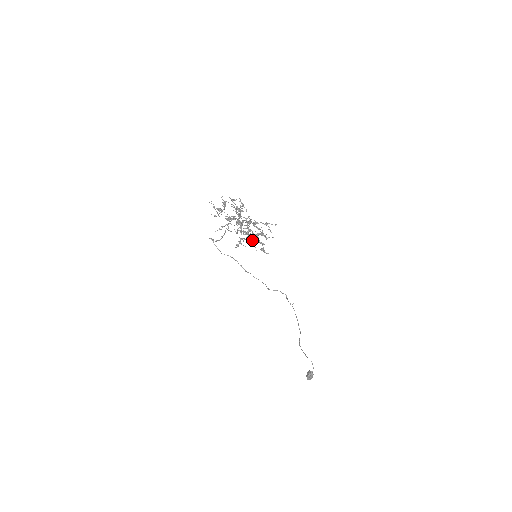
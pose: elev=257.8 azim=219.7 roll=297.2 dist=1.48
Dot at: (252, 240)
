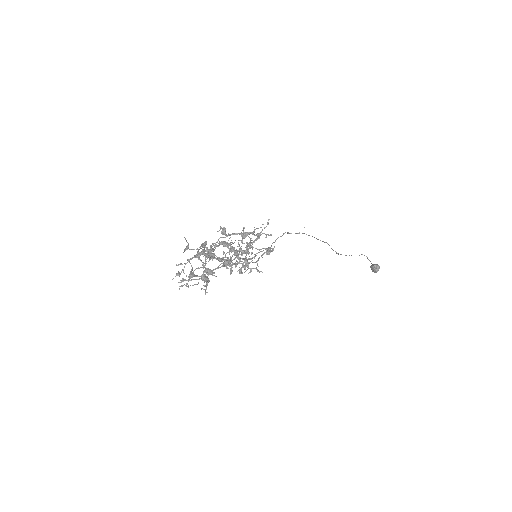
Dot at: occluded
